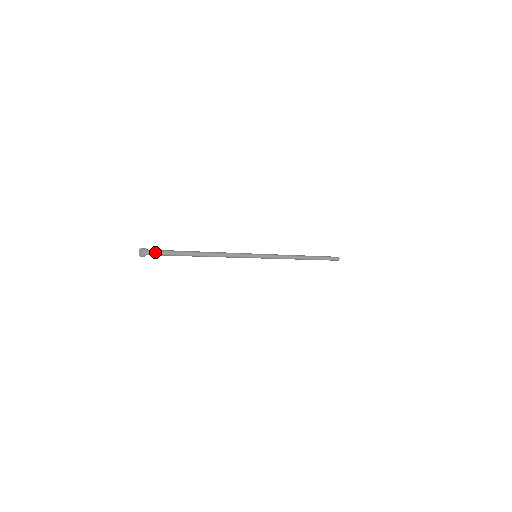
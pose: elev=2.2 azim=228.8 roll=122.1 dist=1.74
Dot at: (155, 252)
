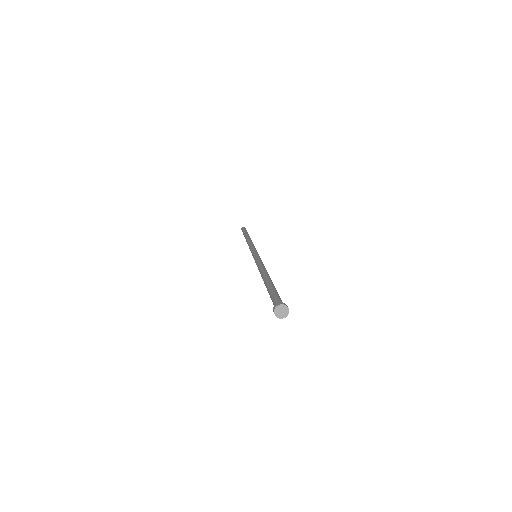
Dot at: occluded
